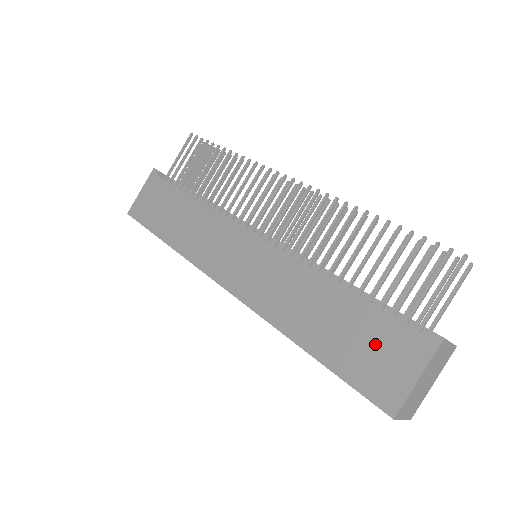
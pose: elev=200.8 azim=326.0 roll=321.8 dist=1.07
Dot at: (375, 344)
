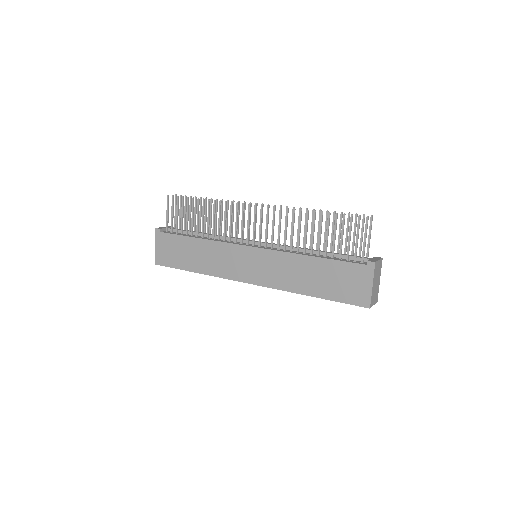
Dot at: (346, 278)
